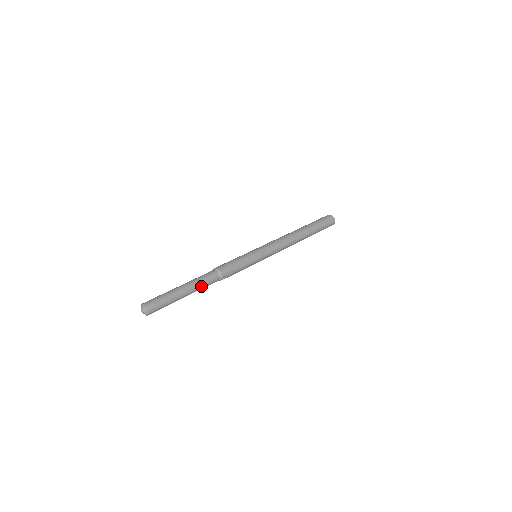
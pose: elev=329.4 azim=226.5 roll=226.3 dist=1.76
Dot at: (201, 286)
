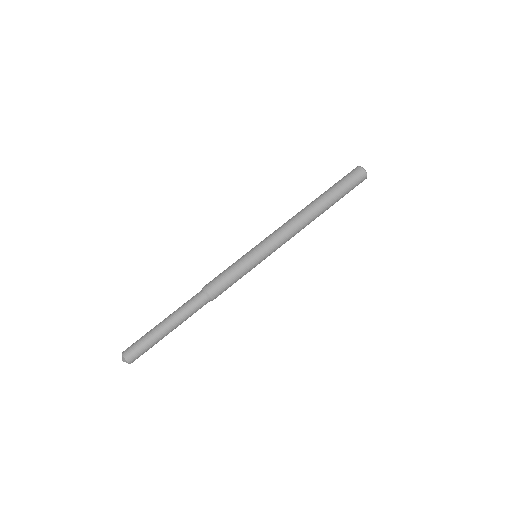
Dot at: (188, 317)
